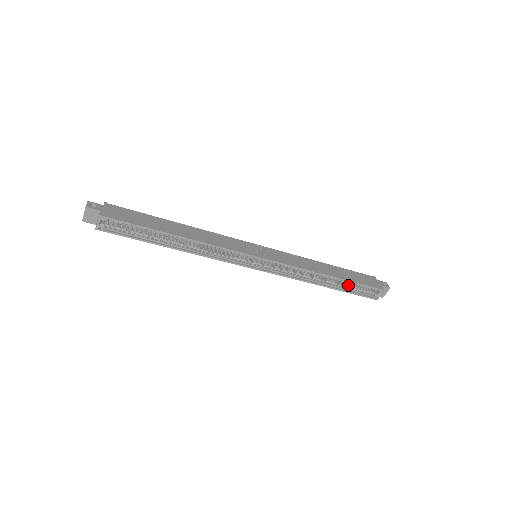
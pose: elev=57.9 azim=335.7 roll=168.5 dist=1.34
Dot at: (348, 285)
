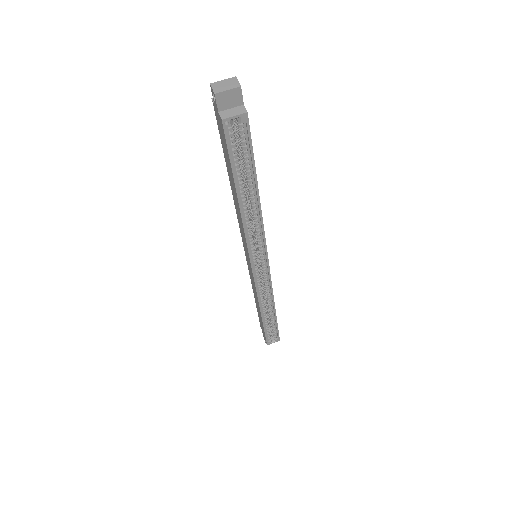
Dot at: (268, 322)
